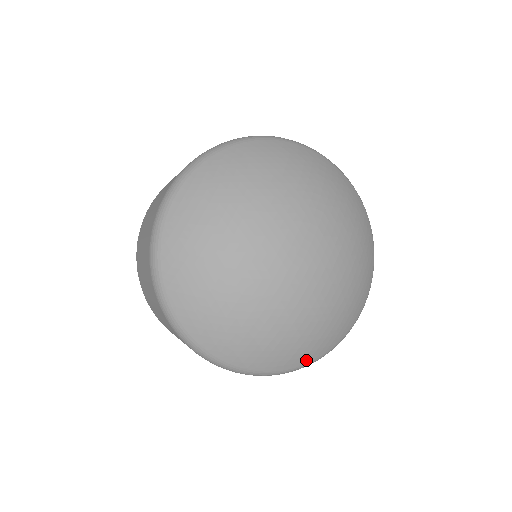
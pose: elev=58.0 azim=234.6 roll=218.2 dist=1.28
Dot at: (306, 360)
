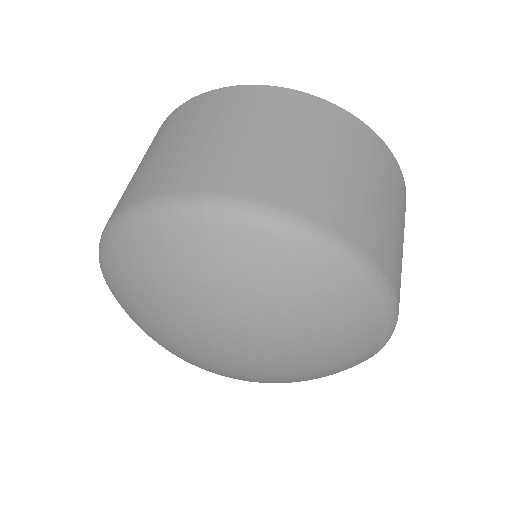
Dot at: occluded
